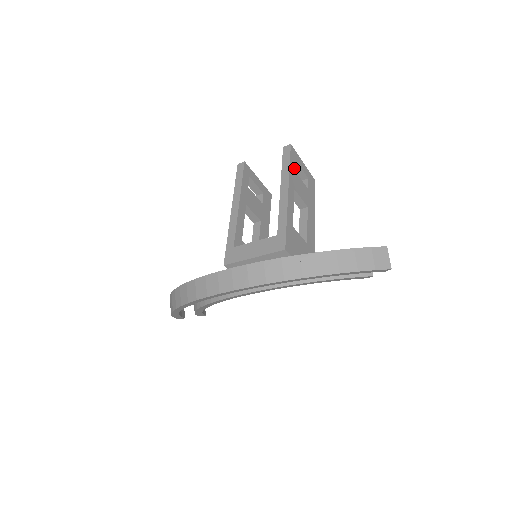
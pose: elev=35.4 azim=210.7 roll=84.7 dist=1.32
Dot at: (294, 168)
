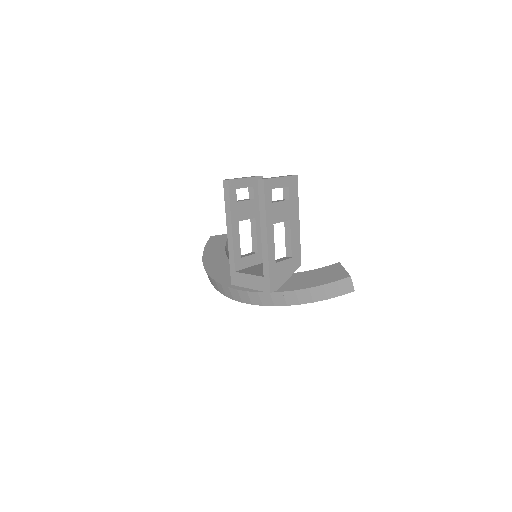
Dot at: (270, 201)
